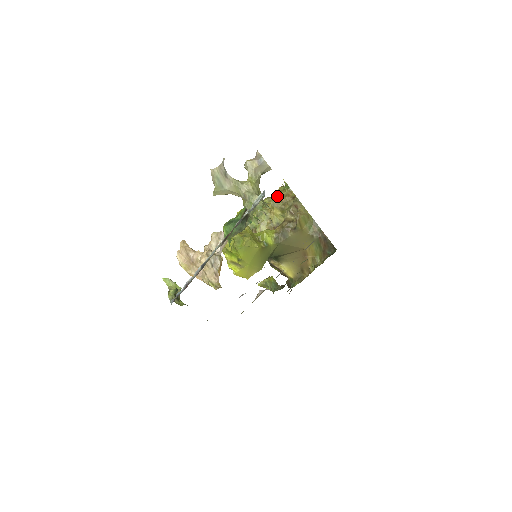
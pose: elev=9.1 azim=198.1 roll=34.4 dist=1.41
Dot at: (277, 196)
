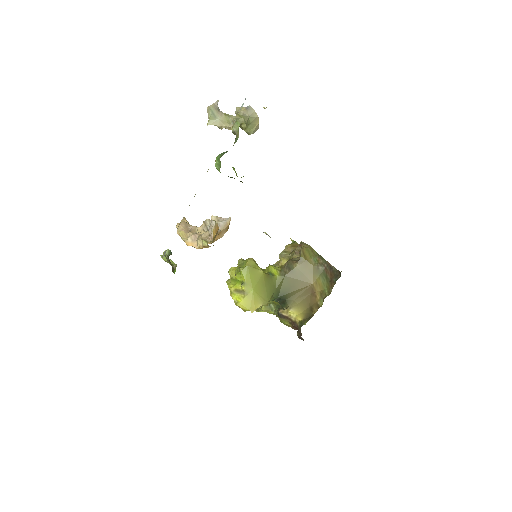
Dot at: (284, 249)
